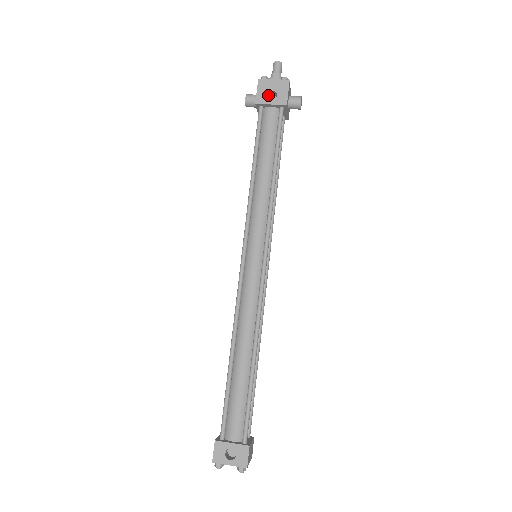
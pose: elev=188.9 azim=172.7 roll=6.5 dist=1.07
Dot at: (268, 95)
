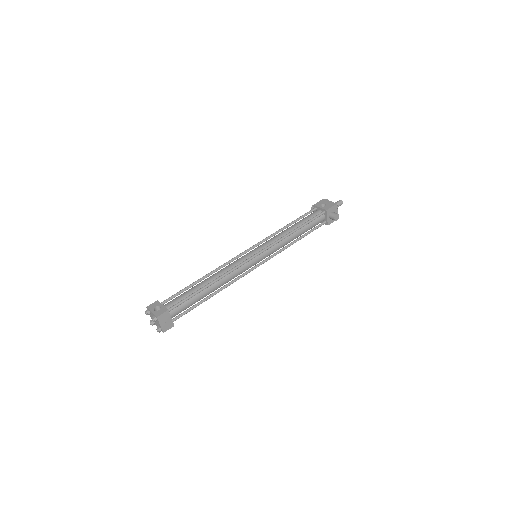
Dot at: (323, 206)
